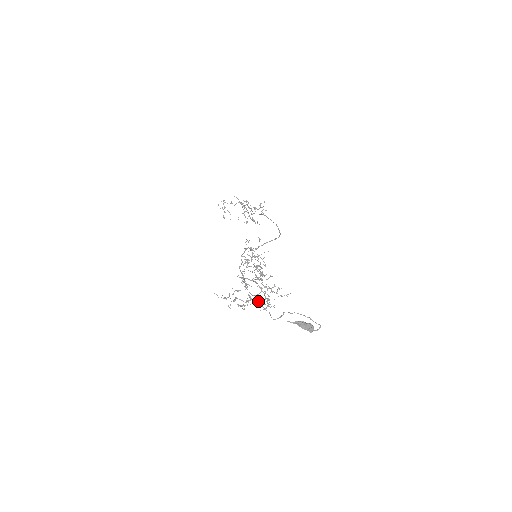
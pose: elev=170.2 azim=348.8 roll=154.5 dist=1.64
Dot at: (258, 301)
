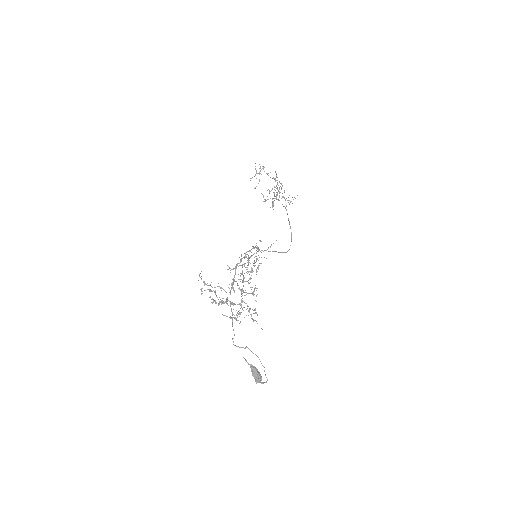
Dot at: (232, 315)
